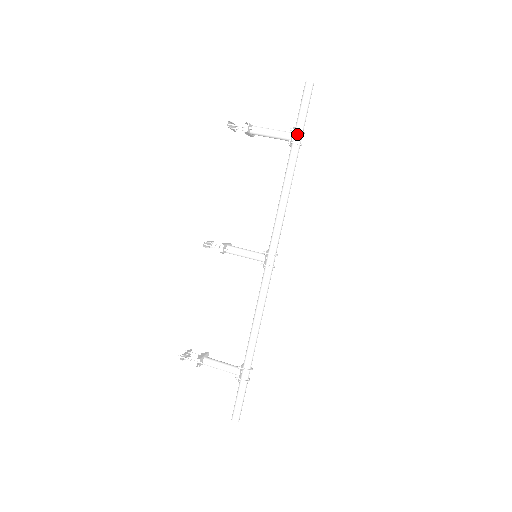
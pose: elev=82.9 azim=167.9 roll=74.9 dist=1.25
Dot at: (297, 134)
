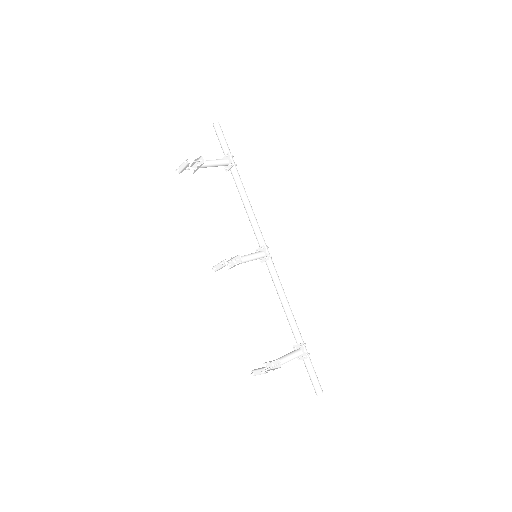
Dot at: (231, 158)
